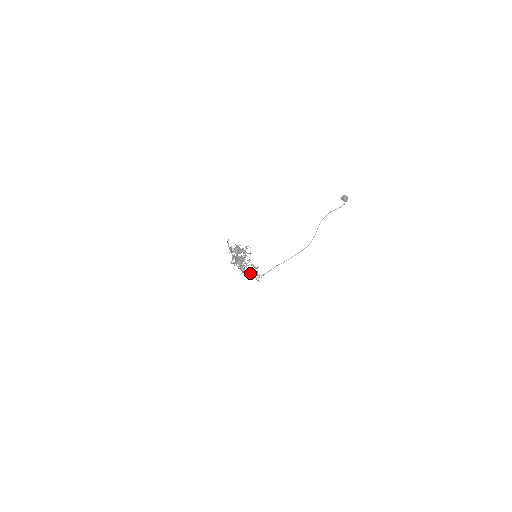
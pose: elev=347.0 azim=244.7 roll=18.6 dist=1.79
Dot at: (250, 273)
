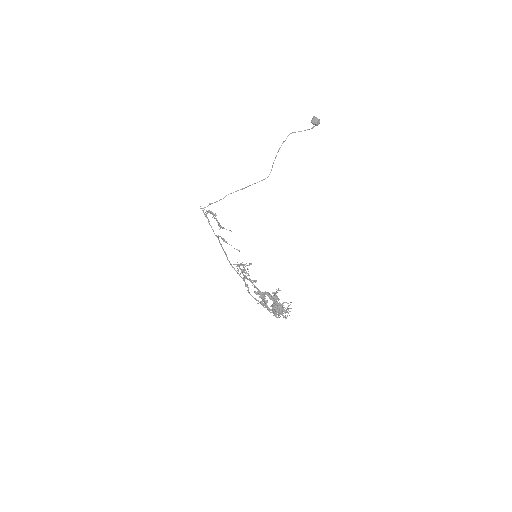
Dot at: (224, 241)
